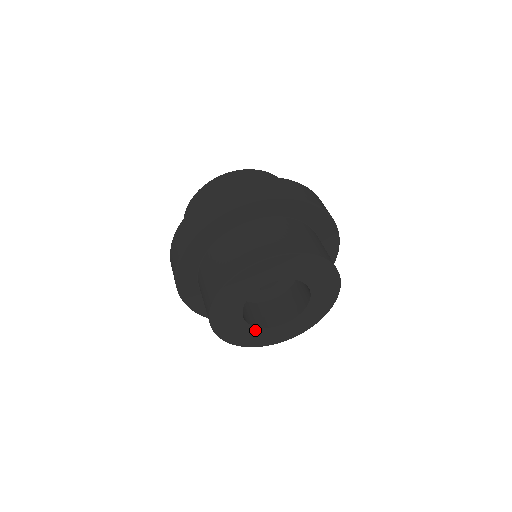
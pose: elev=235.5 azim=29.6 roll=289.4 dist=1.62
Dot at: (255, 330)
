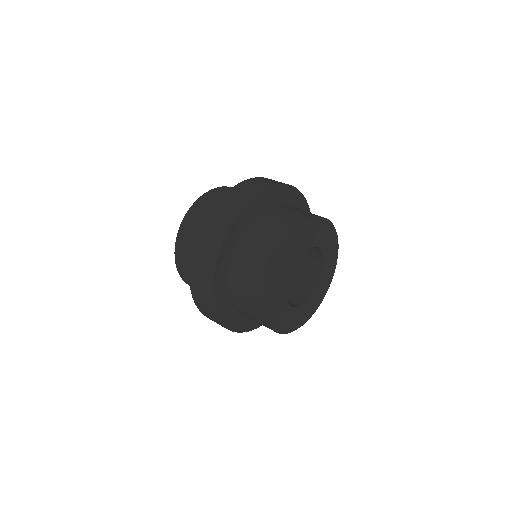
Dot at: (304, 306)
